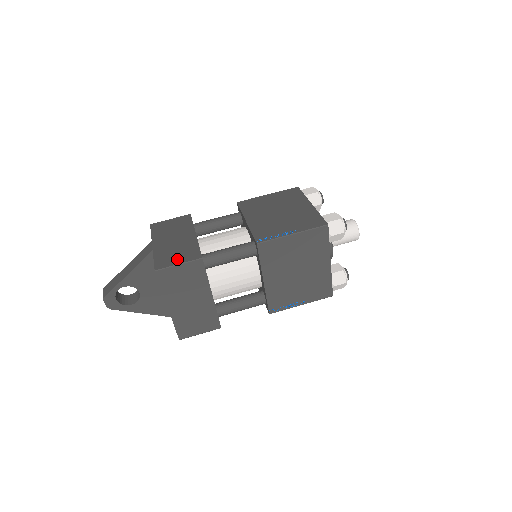
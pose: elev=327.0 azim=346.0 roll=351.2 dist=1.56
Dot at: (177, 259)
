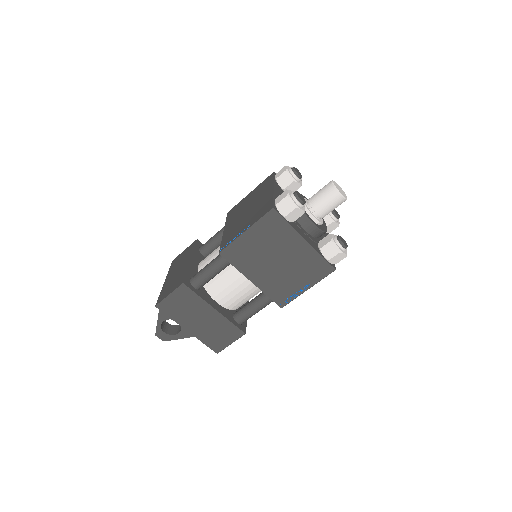
Dot at: (170, 290)
